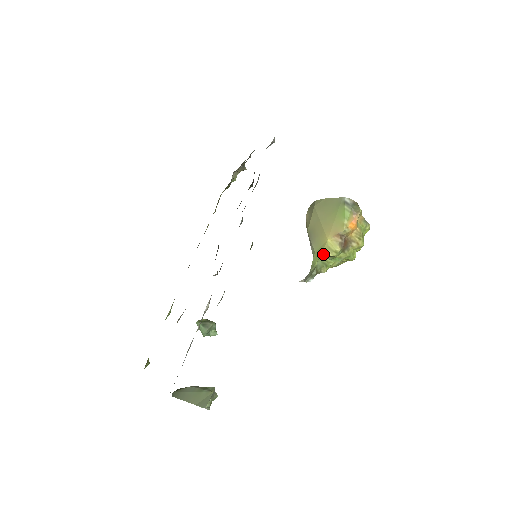
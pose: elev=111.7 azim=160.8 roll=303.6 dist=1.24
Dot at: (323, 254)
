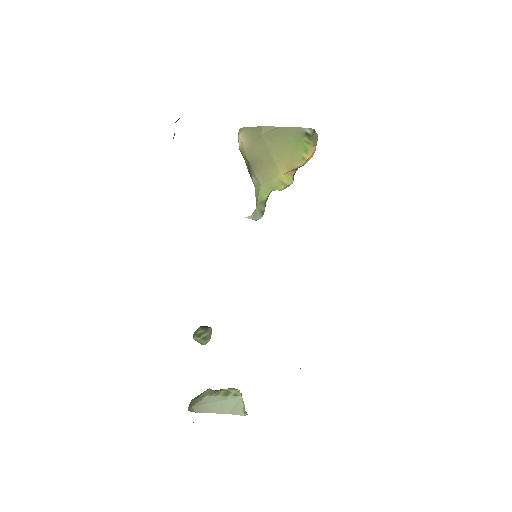
Dot at: (275, 189)
